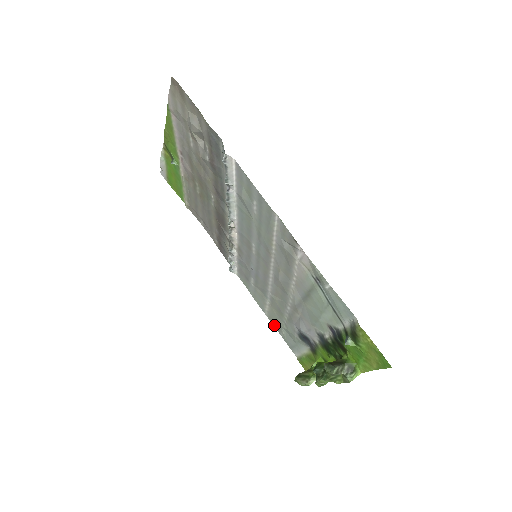
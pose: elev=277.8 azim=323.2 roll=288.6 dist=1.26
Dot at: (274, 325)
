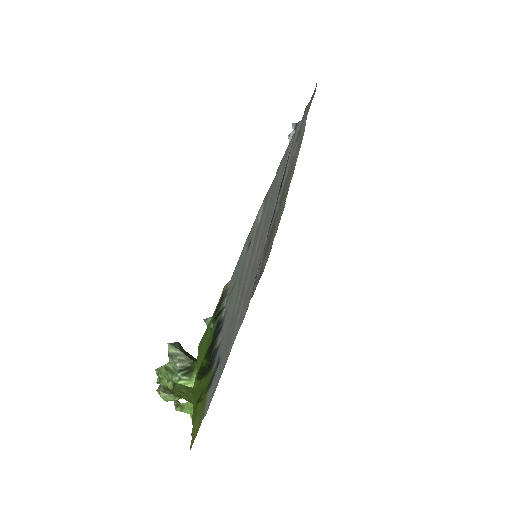
Dot at: occluded
